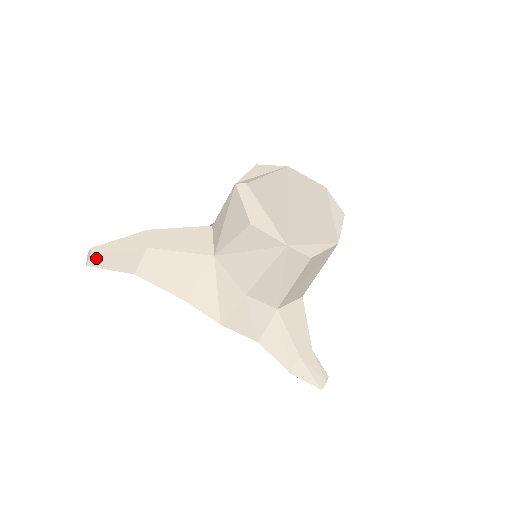
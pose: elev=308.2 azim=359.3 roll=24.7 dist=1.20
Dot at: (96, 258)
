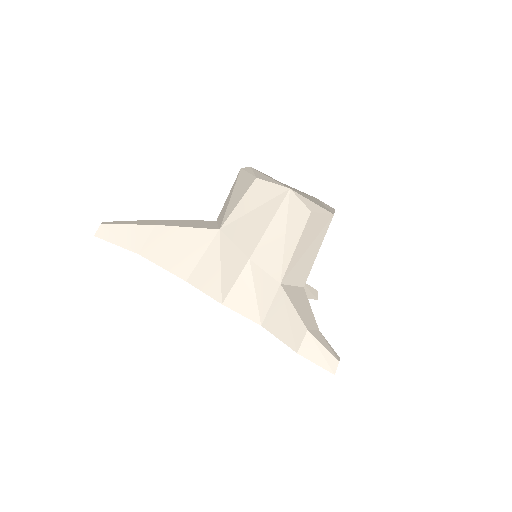
Dot at: (105, 229)
